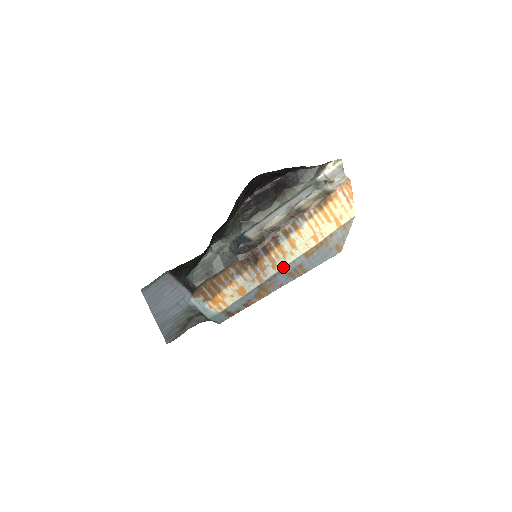
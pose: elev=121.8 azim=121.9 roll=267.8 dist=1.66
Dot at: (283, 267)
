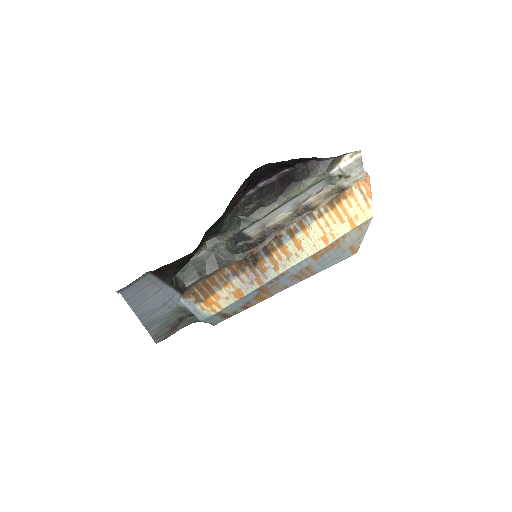
Dot at: (286, 269)
